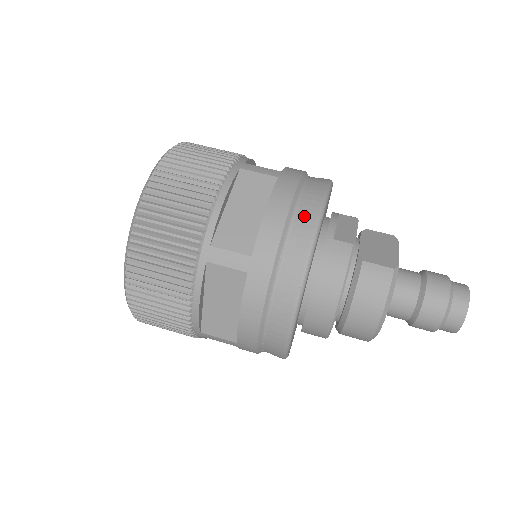
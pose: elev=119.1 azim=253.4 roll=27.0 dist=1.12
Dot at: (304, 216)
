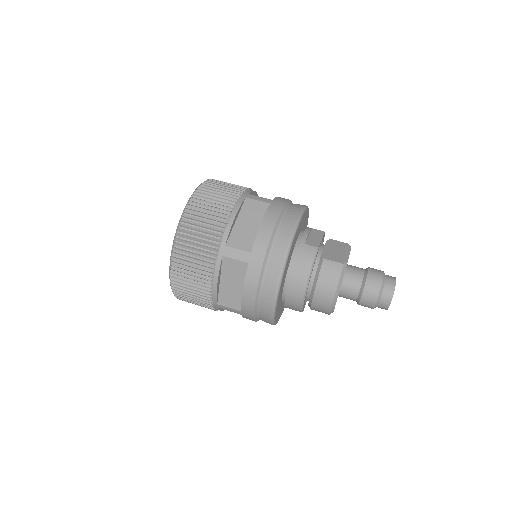
Dot at: (285, 228)
